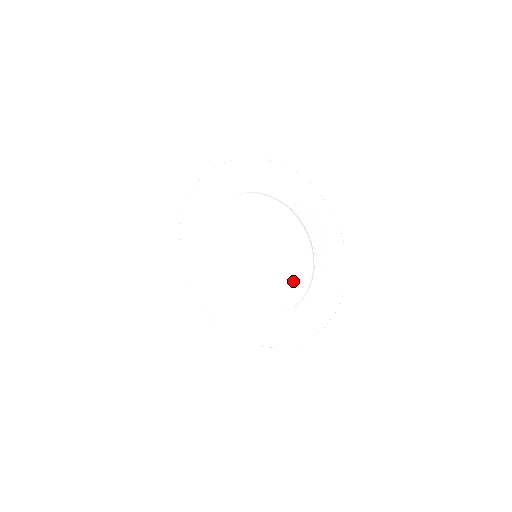
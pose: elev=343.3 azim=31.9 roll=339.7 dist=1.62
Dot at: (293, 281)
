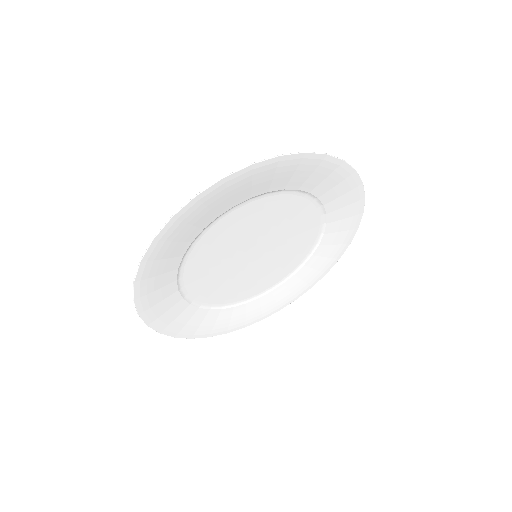
Dot at: (296, 254)
